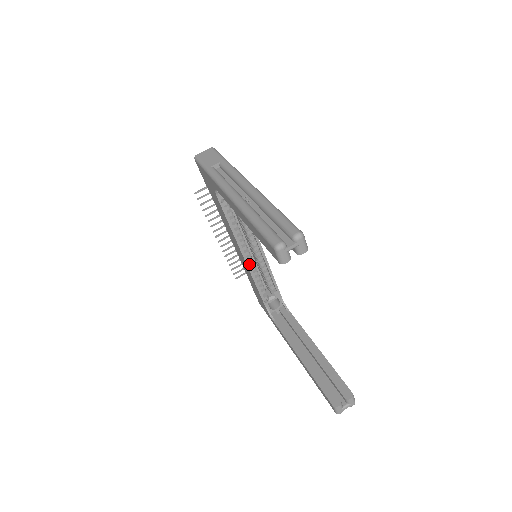
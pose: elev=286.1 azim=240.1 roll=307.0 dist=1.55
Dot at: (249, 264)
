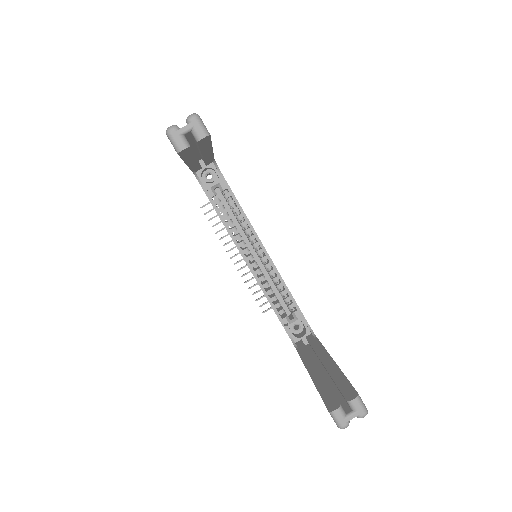
Dot at: (254, 271)
